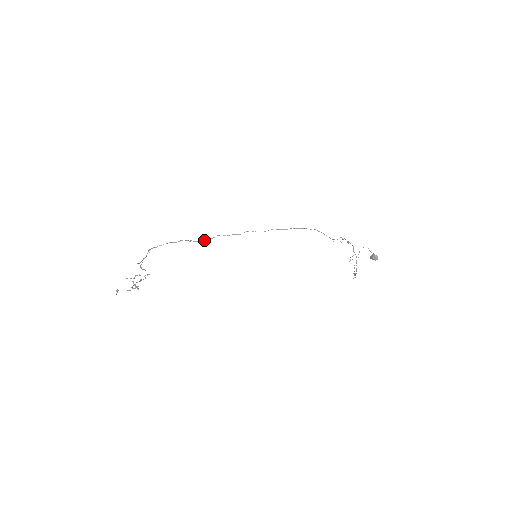
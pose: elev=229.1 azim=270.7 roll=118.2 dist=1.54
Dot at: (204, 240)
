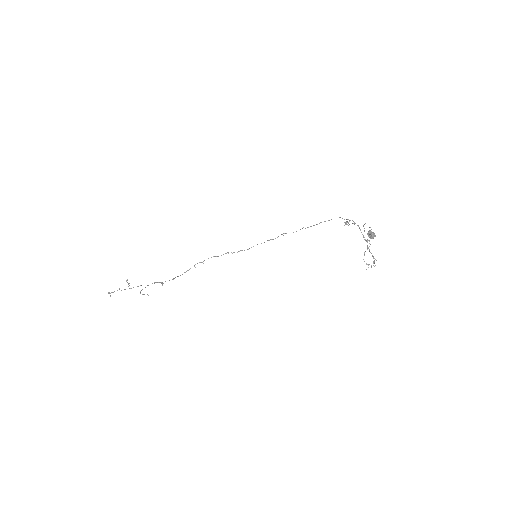
Dot at: (244, 250)
